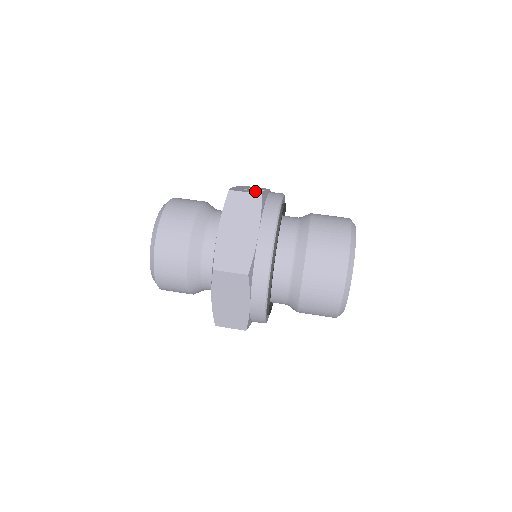
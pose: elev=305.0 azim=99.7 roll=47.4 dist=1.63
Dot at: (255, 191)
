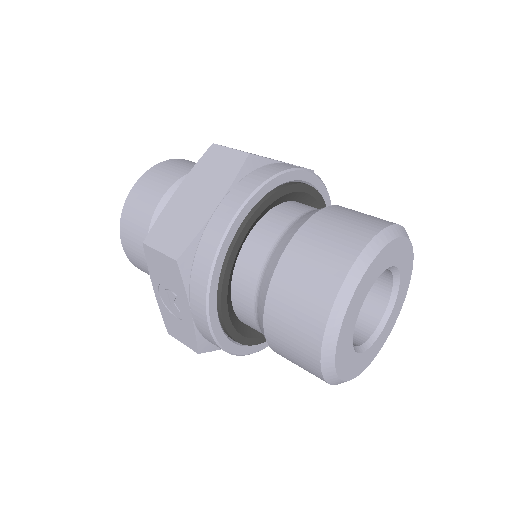
Dot at: occluded
